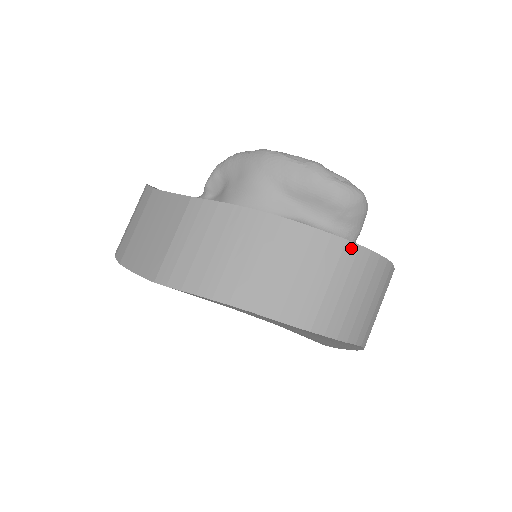
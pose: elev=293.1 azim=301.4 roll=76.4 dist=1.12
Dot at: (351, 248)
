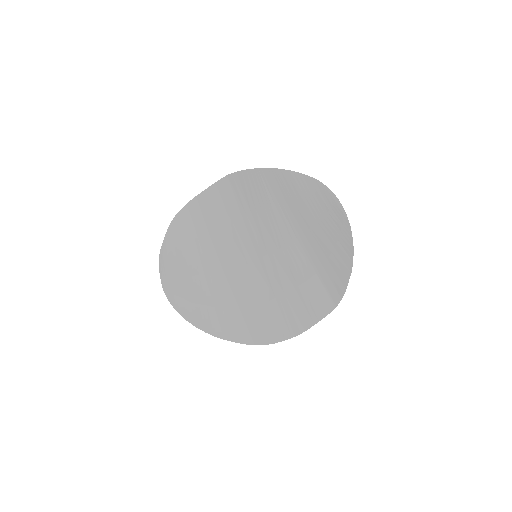
Dot at: occluded
